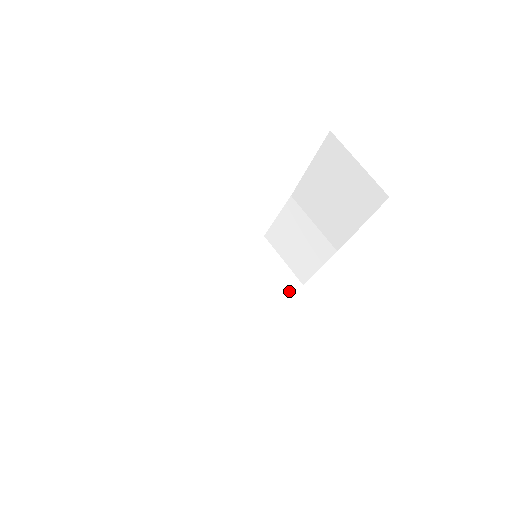
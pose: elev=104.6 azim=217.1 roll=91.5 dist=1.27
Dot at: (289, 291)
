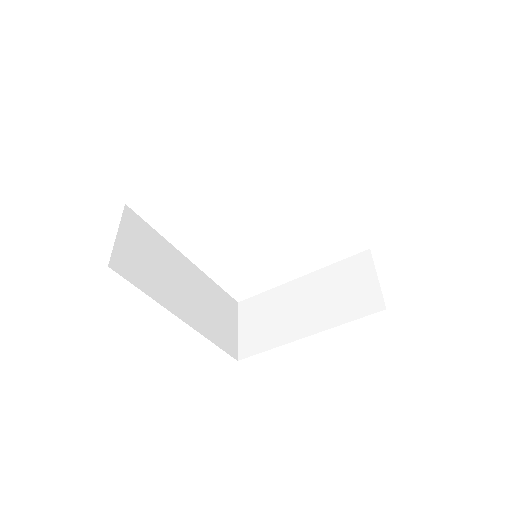
Dot at: (364, 313)
